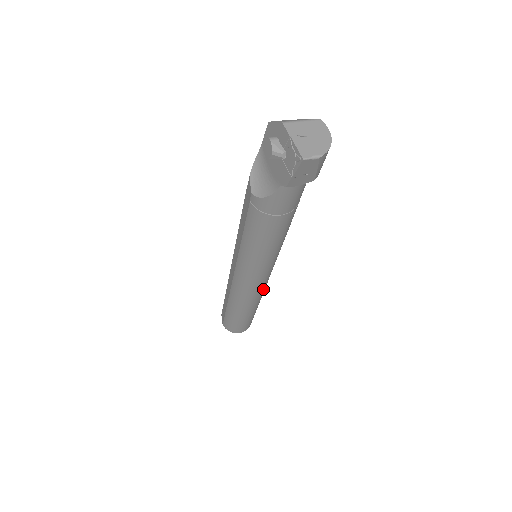
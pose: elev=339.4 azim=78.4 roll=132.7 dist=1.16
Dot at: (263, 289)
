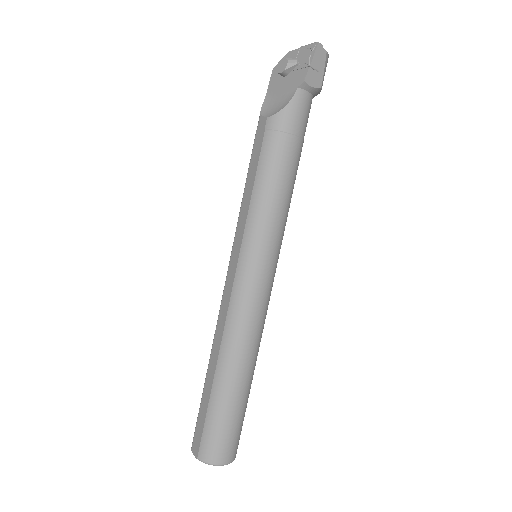
Dot at: (264, 318)
